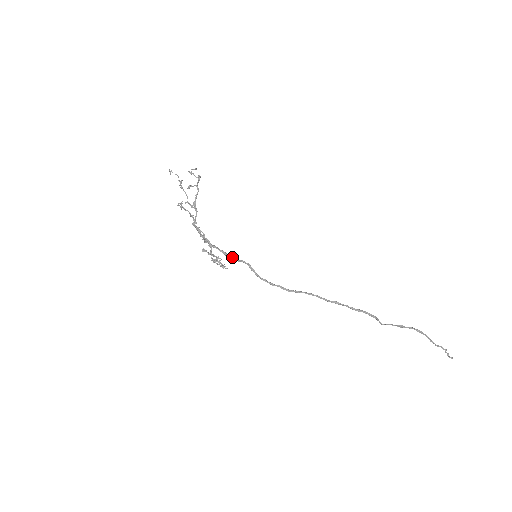
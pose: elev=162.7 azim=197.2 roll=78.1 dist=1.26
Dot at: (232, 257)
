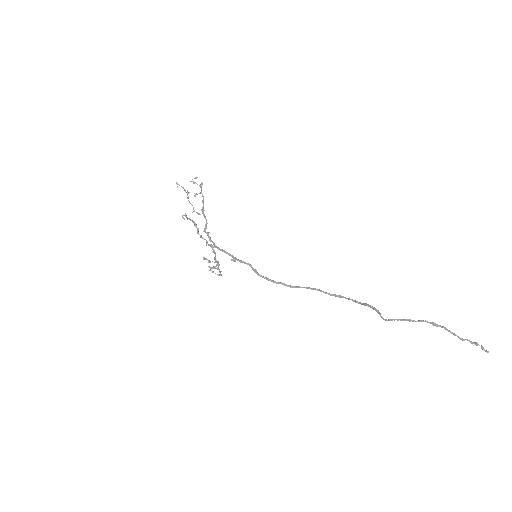
Dot at: (237, 259)
